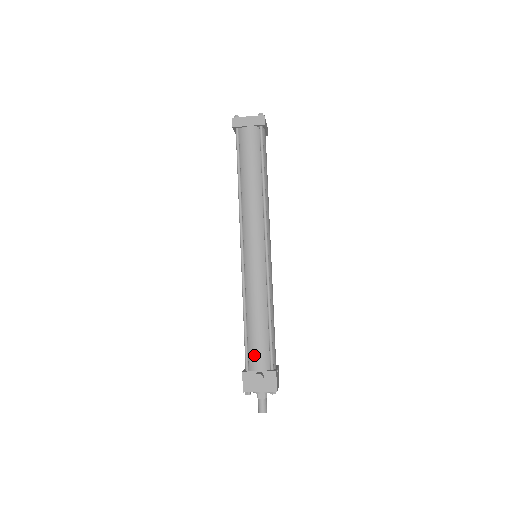
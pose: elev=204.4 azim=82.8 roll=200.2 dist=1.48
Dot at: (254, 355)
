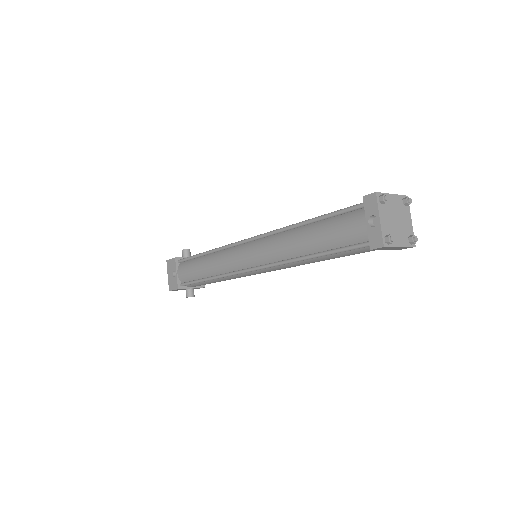
Dot at: occluded
